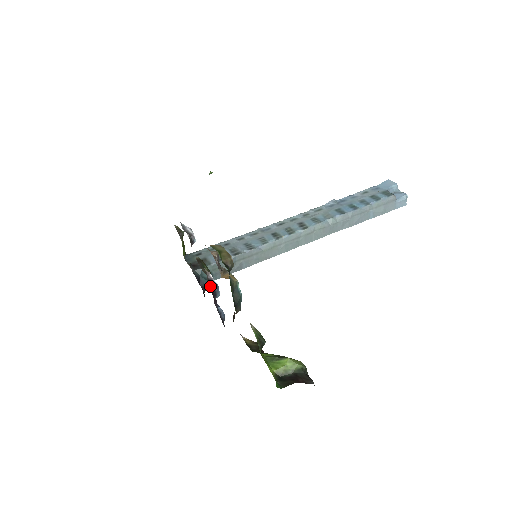
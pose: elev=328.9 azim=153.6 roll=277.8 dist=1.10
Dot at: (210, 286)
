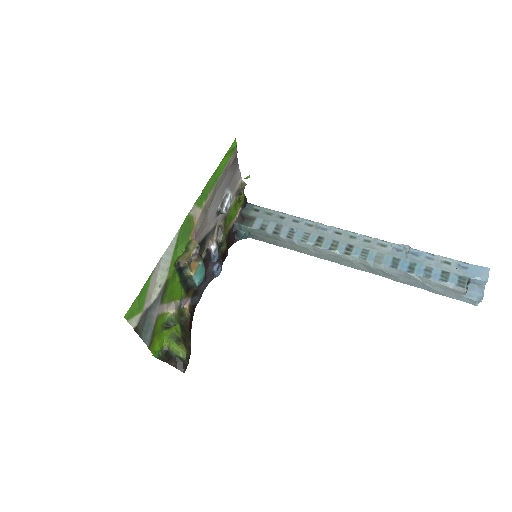
Dot at: (206, 253)
